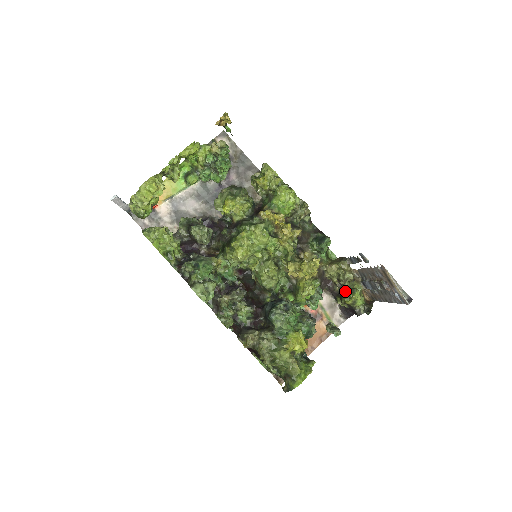
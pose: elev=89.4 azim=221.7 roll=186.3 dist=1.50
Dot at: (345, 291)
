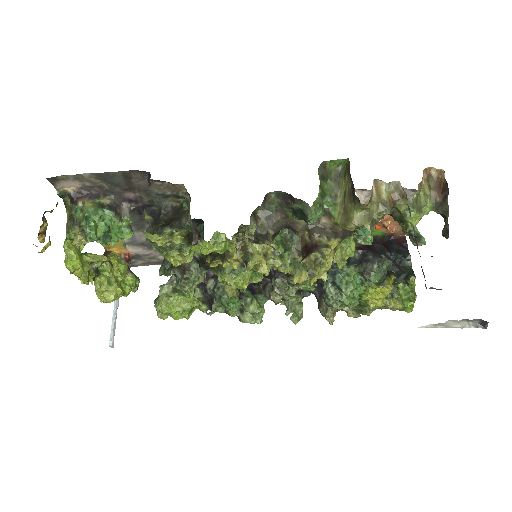
Dot at: occluded
